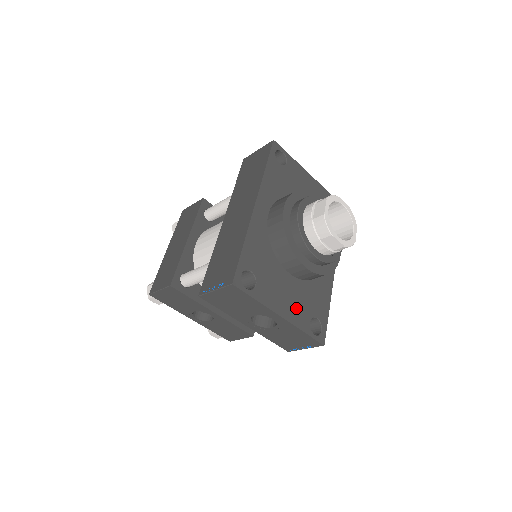
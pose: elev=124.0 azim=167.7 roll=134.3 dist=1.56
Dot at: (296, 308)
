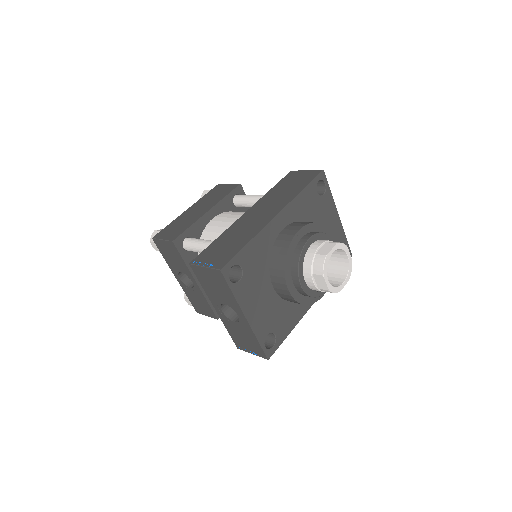
Dot at: (262, 317)
